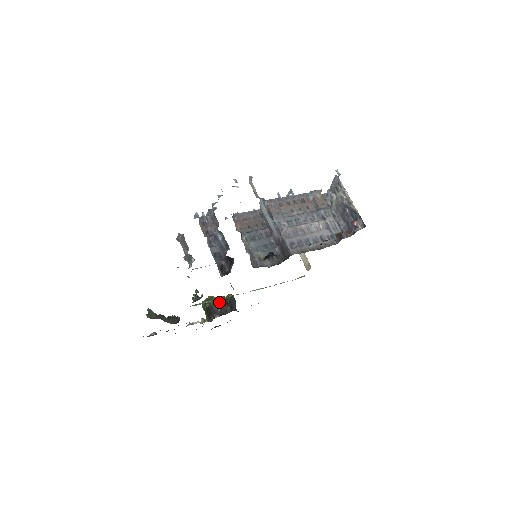
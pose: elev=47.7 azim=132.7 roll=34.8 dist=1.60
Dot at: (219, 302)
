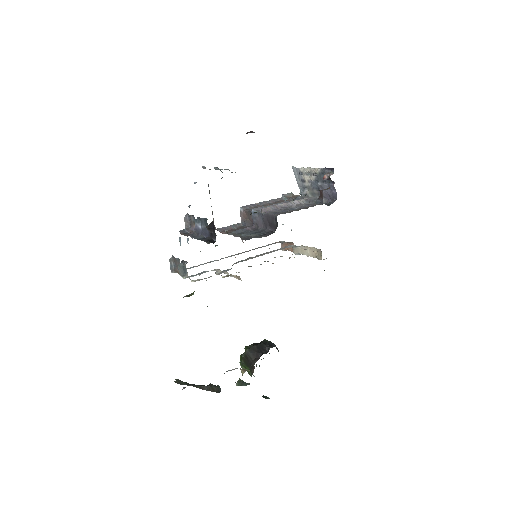
Dot at: (253, 345)
